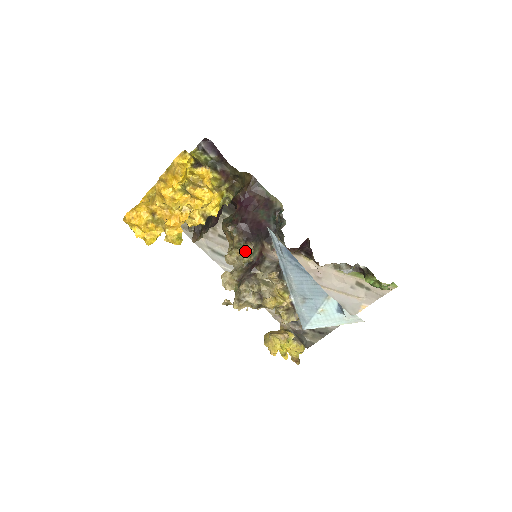
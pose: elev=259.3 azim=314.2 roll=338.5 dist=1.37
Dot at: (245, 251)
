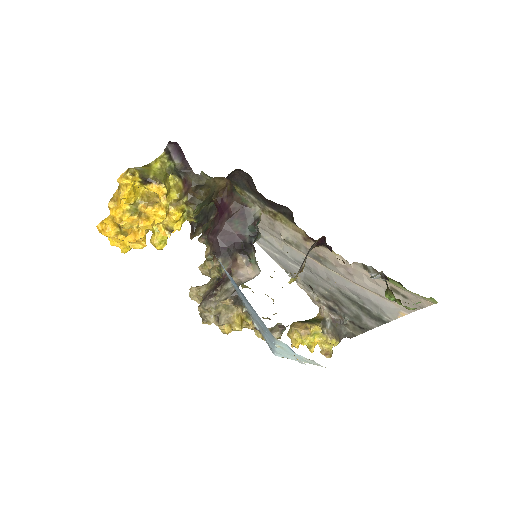
Dot at: occluded
